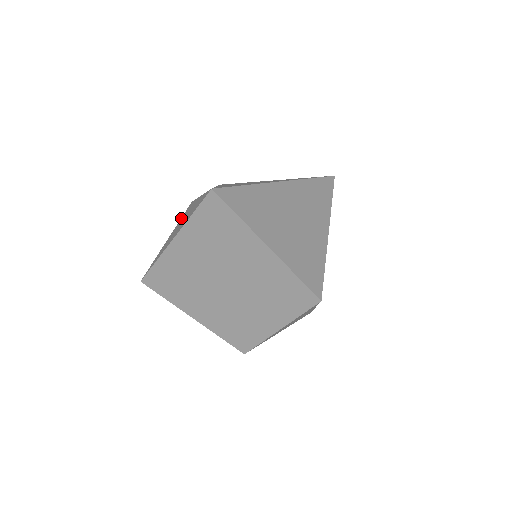
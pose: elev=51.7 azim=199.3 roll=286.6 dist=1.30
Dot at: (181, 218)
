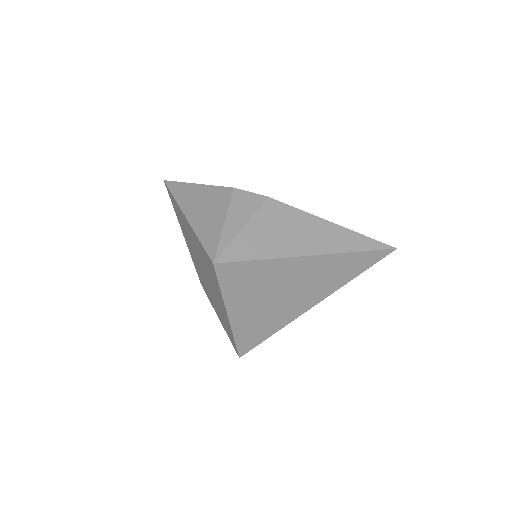
Dot at: (216, 188)
